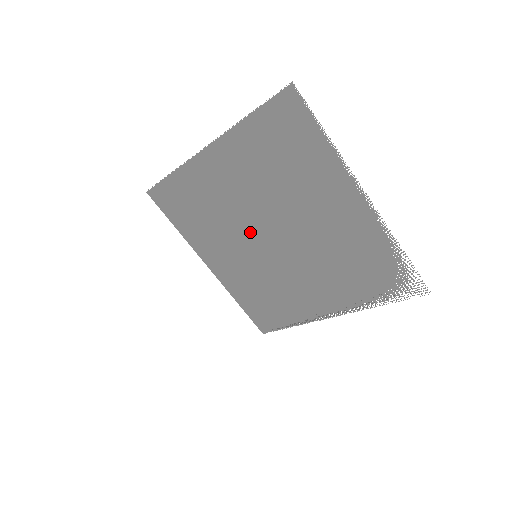
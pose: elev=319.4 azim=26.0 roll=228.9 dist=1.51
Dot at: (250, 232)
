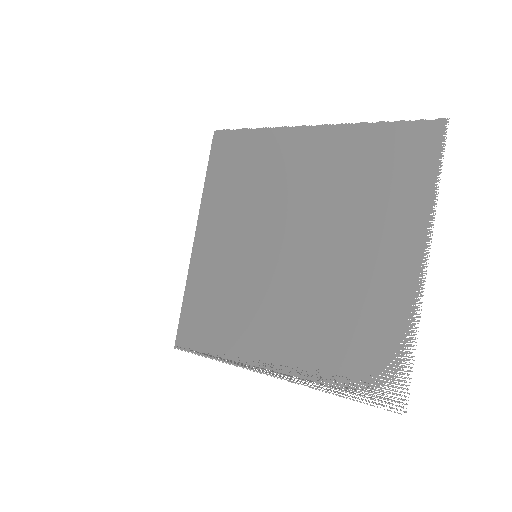
Dot at: (275, 228)
